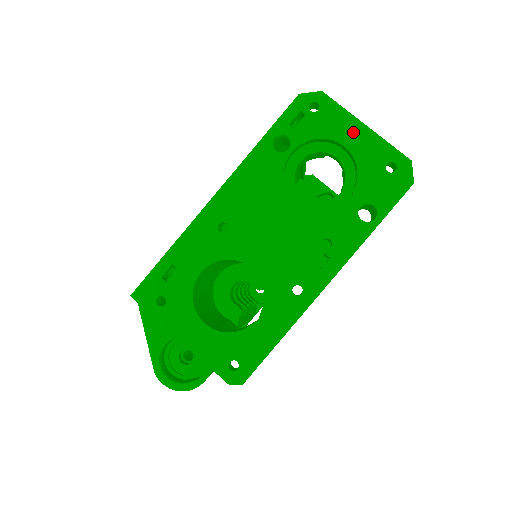
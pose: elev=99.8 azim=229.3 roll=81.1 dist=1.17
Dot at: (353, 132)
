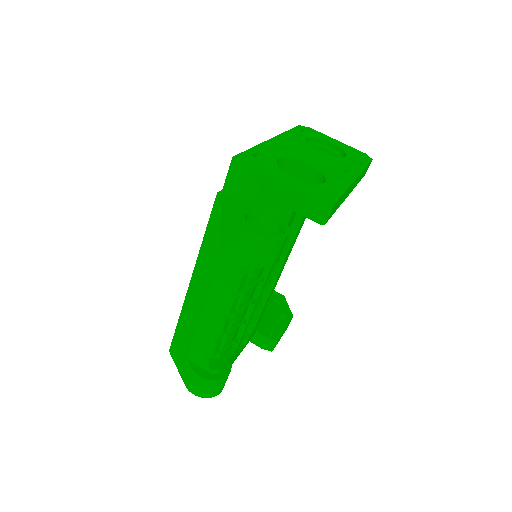
Dot at: (333, 140)
